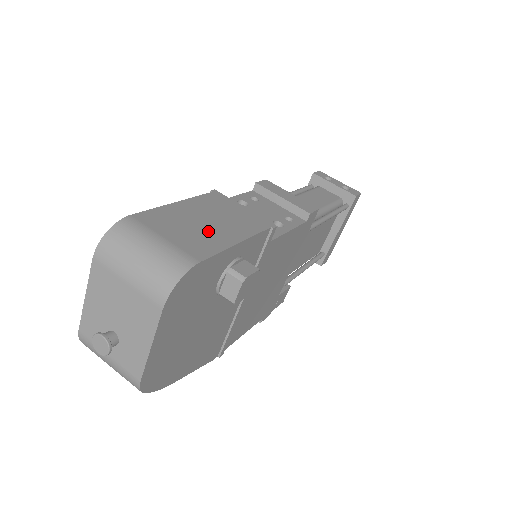
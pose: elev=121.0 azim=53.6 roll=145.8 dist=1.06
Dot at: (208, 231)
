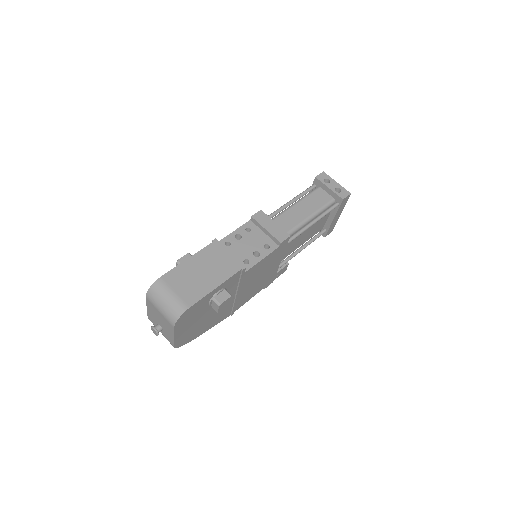
Dot at: (200, 281)
